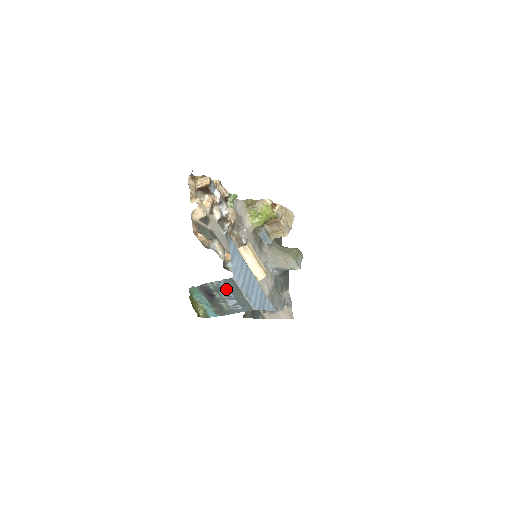
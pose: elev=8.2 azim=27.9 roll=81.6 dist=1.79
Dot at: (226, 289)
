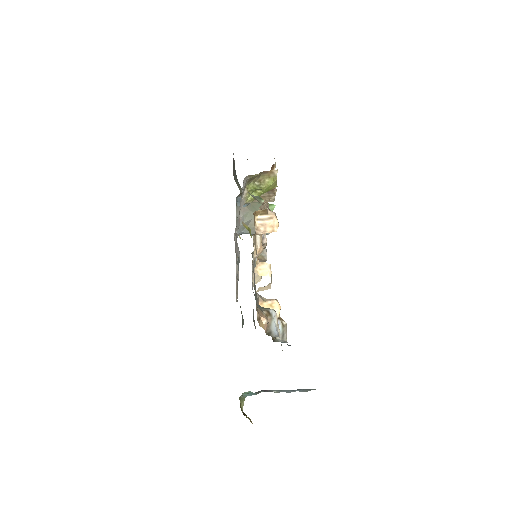
Dot at: occluded
